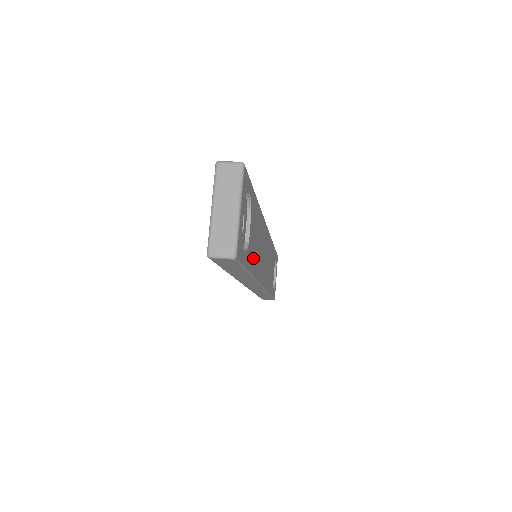
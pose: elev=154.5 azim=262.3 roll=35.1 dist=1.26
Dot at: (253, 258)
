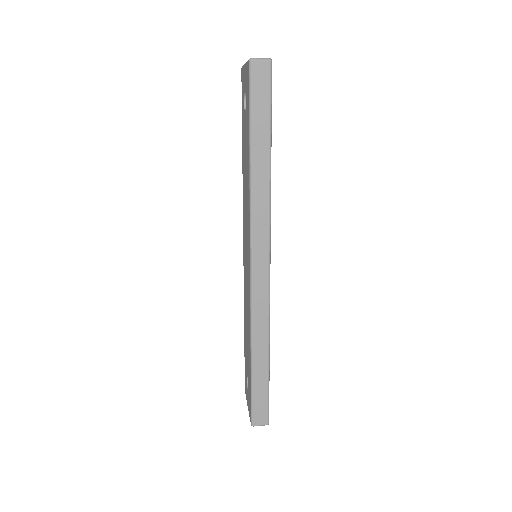
Dot at: occluded
